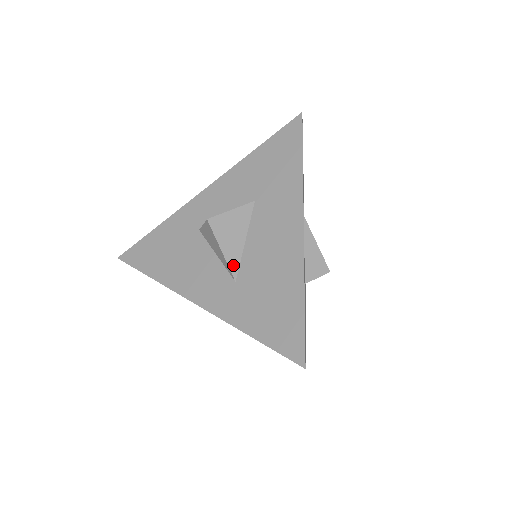
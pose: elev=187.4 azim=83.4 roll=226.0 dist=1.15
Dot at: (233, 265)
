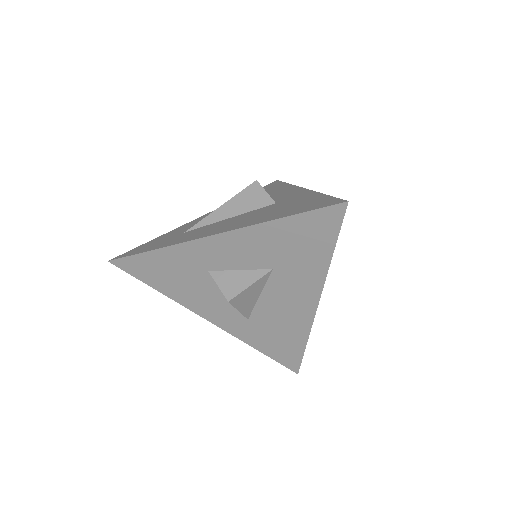
Dot at: (247, 313)
